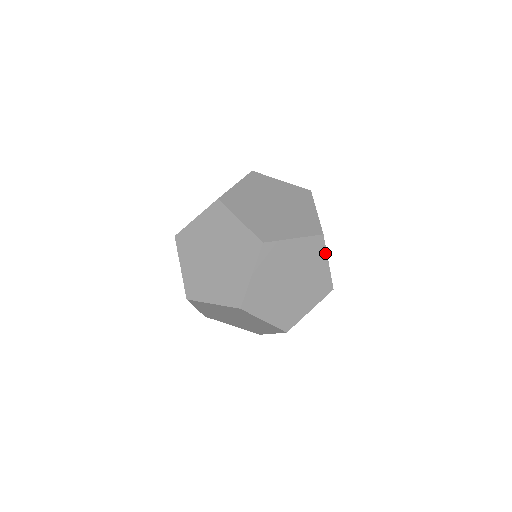
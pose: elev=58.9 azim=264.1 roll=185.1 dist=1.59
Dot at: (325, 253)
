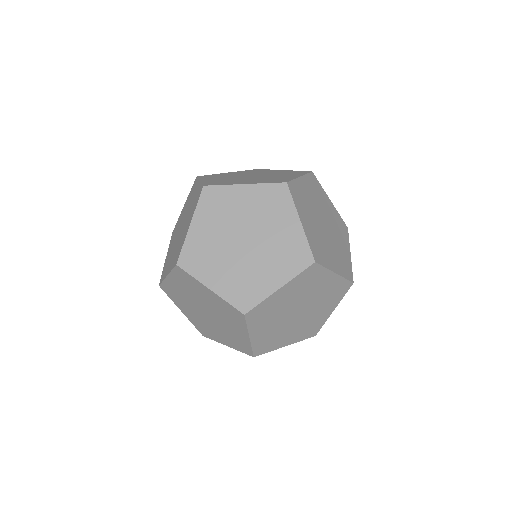
Dot at: (326, 271)
